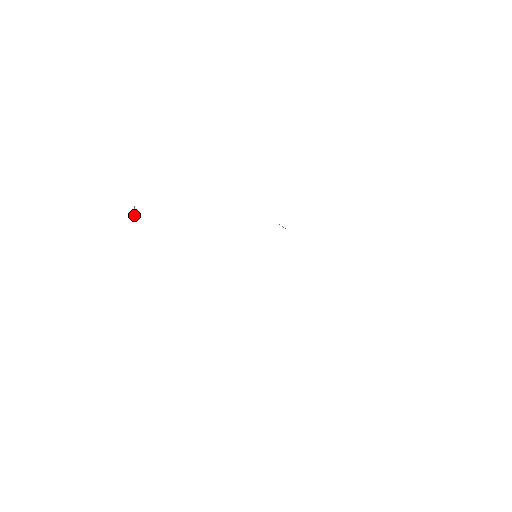
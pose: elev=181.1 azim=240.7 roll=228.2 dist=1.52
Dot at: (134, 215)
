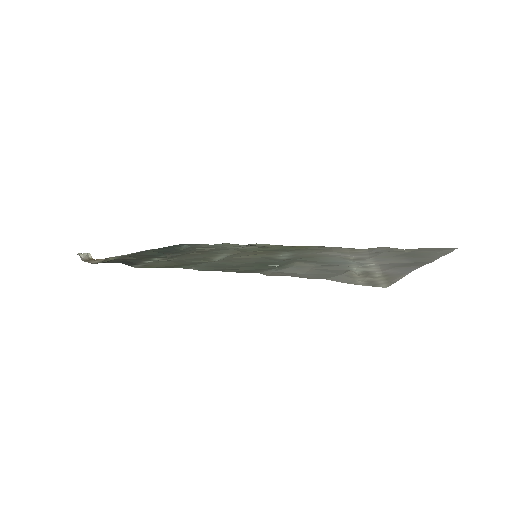
Dot at: (89, 258)
